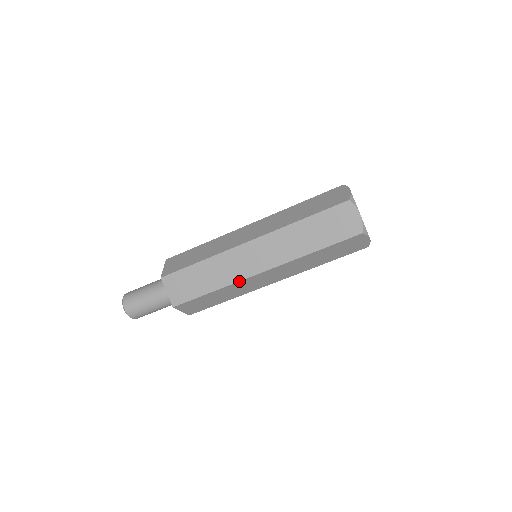
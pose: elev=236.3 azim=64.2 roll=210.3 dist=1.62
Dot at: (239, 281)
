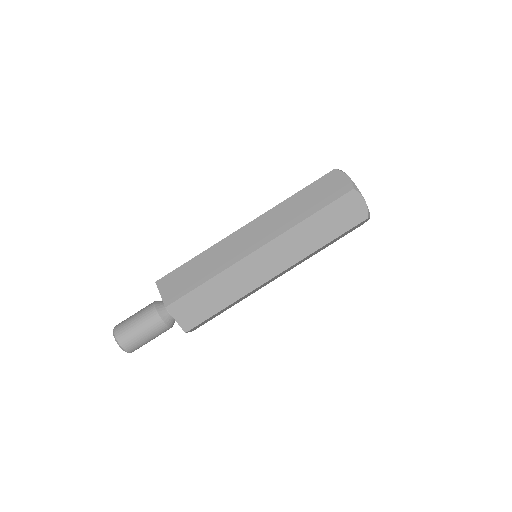
Dot at: (236, 263)
